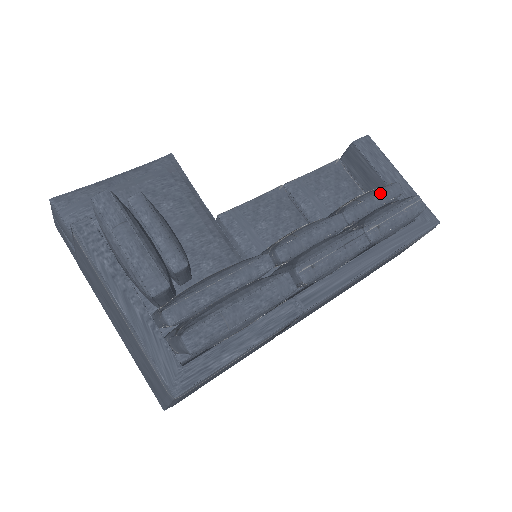
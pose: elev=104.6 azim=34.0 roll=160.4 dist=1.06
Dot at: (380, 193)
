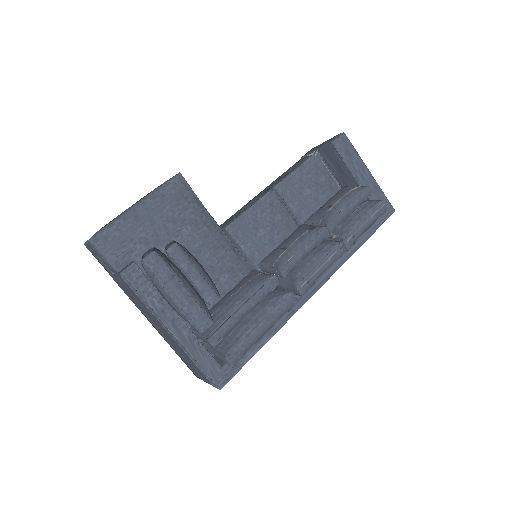
Dot at: (354, 200)
